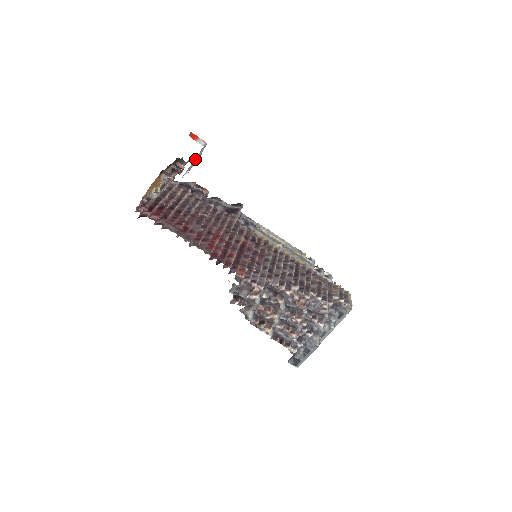
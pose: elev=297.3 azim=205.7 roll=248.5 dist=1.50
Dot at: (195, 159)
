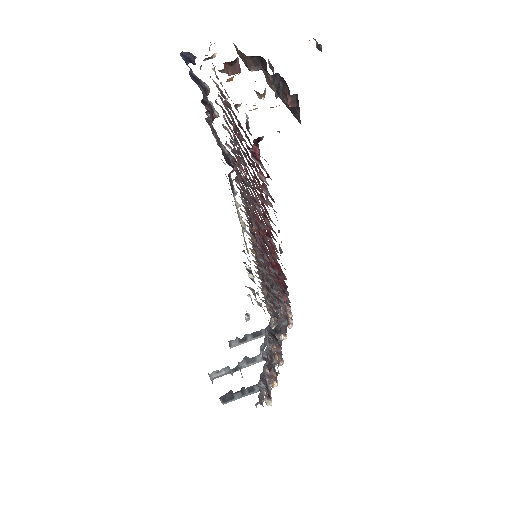
Dot at: occluded
